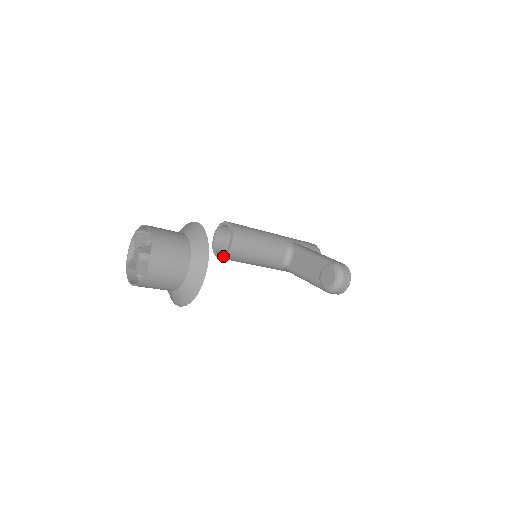
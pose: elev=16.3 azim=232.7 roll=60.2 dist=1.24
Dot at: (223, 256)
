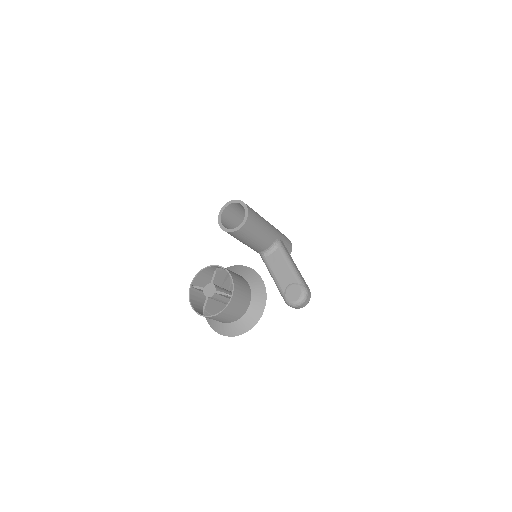
Dot at: (226, 231)
